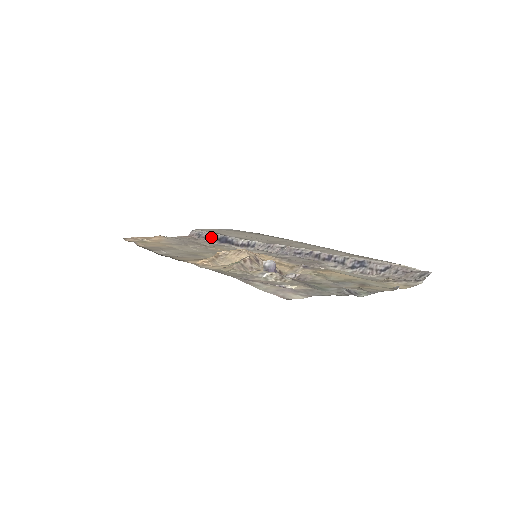
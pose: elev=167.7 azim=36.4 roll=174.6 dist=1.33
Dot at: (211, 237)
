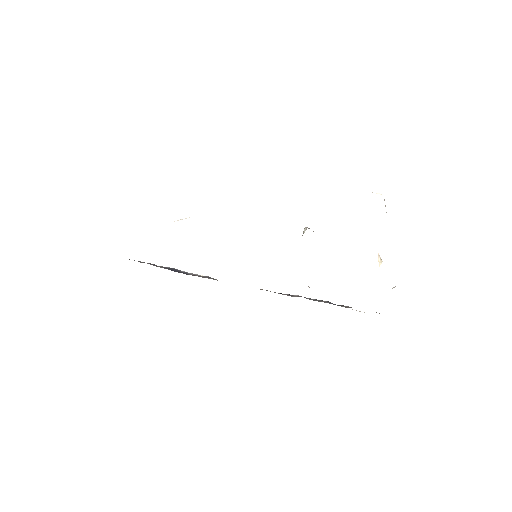
Dot at: (157, 266)
